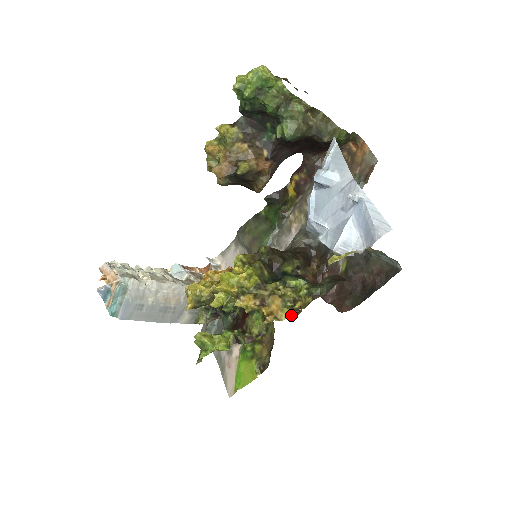
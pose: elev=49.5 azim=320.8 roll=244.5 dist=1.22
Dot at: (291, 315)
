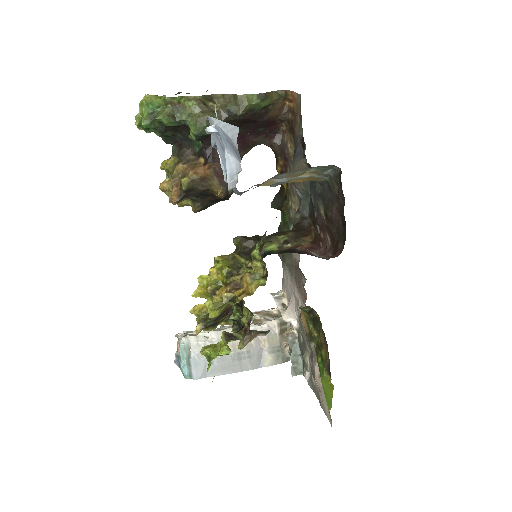
Dot at: (262, 284)
